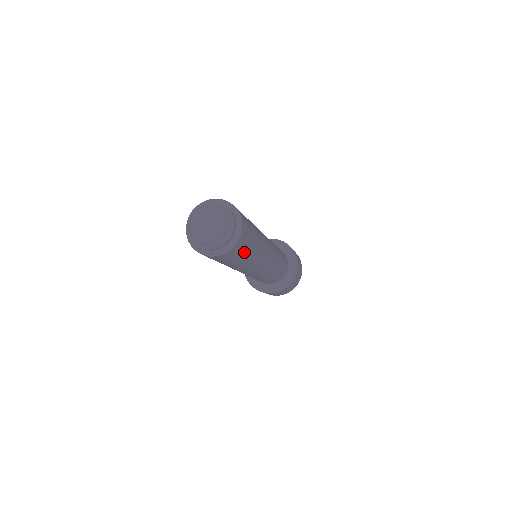
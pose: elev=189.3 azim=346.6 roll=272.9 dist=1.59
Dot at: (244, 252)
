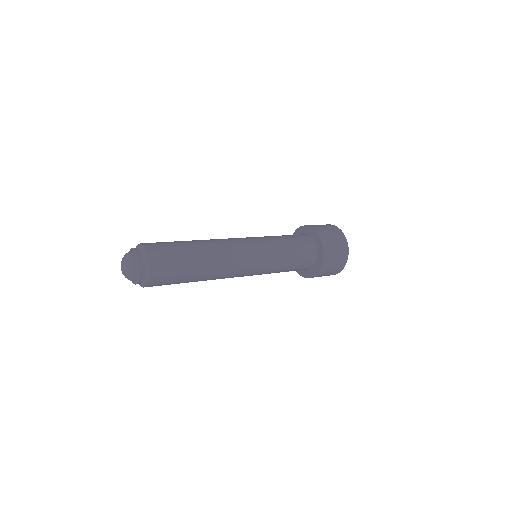
Dot at: (176, 262)
